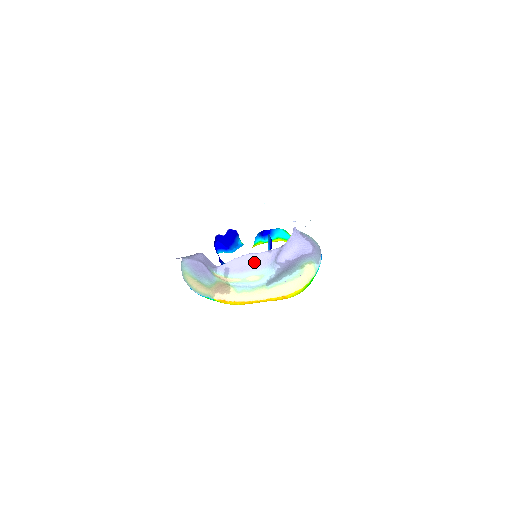
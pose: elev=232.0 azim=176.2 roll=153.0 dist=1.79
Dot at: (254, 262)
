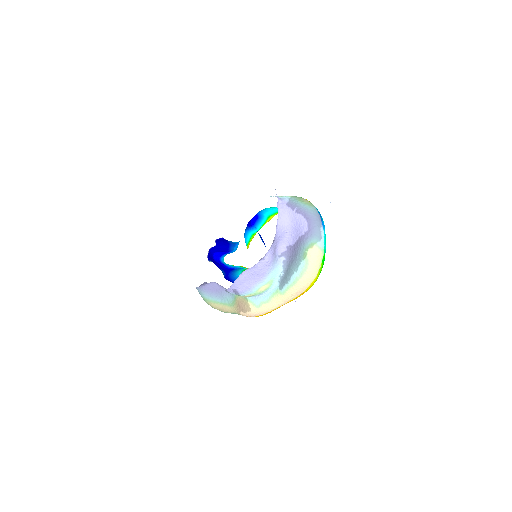
Dot at: (254, 275)
